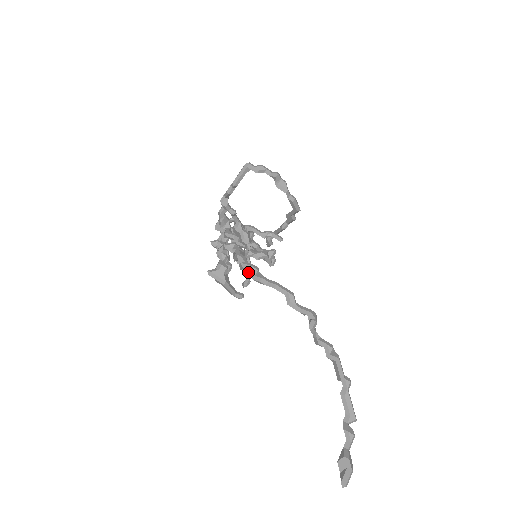
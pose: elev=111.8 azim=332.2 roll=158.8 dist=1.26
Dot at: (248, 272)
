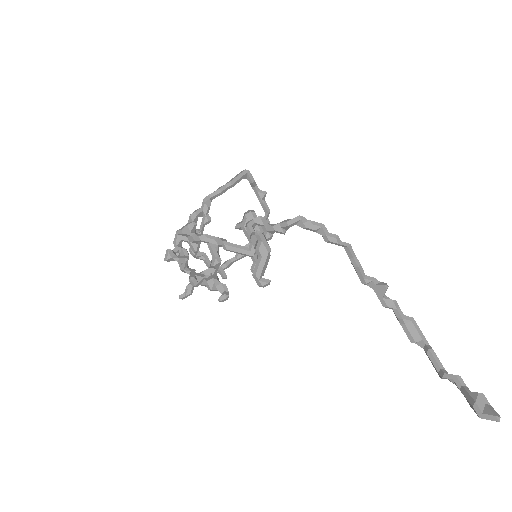
Dot at: (223, 286)
